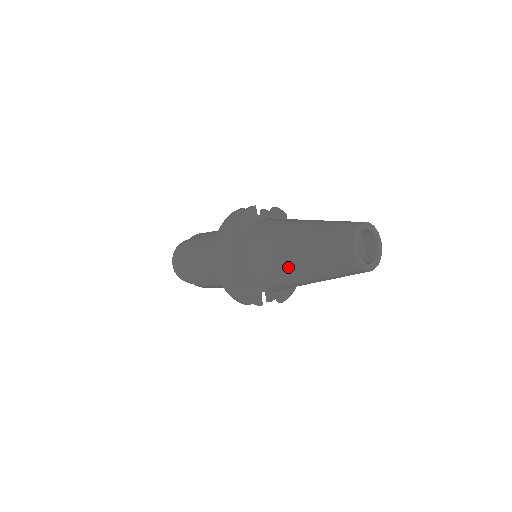
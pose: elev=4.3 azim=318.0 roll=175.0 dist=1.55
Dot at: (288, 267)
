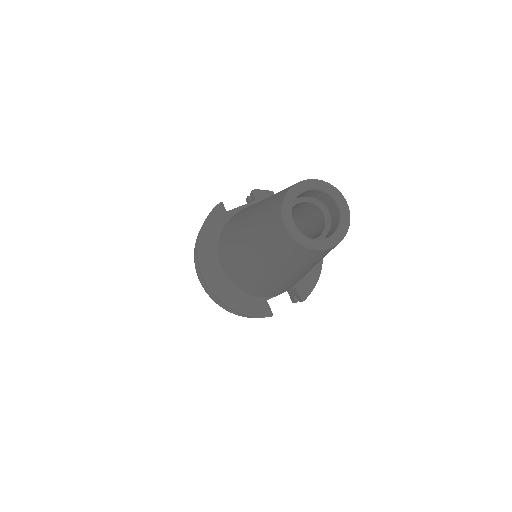
Dot at: (254, 271)
